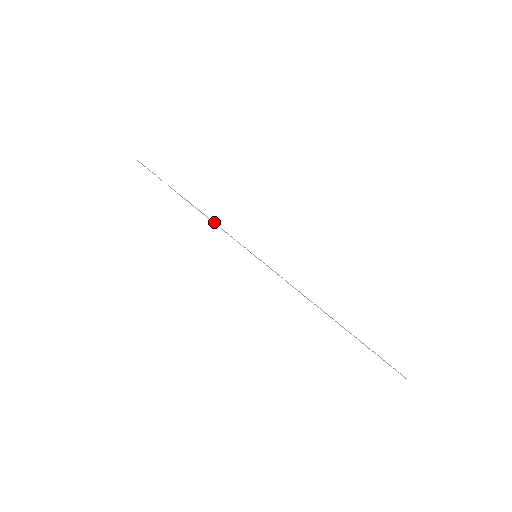
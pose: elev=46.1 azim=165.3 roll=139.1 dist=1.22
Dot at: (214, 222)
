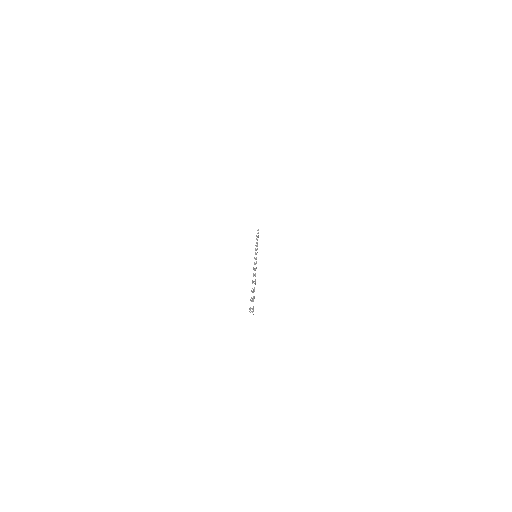
Dot at: (256, 245)
